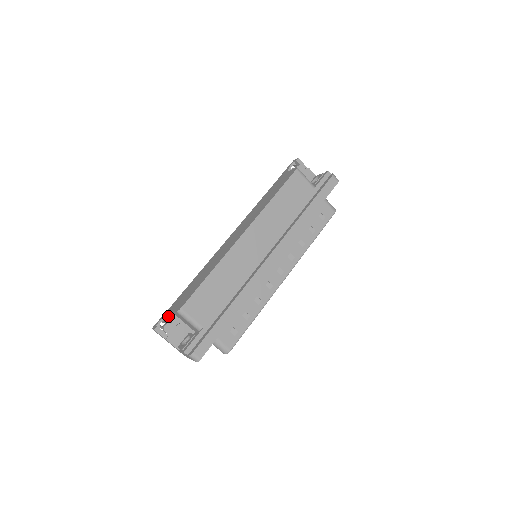
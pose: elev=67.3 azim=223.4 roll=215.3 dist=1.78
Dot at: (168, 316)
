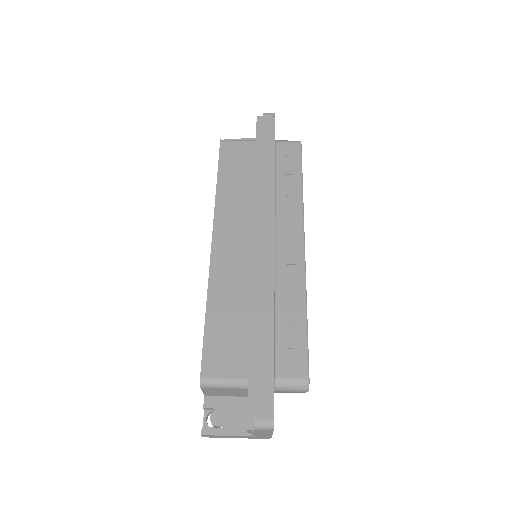
Dot at: (207, 405)
